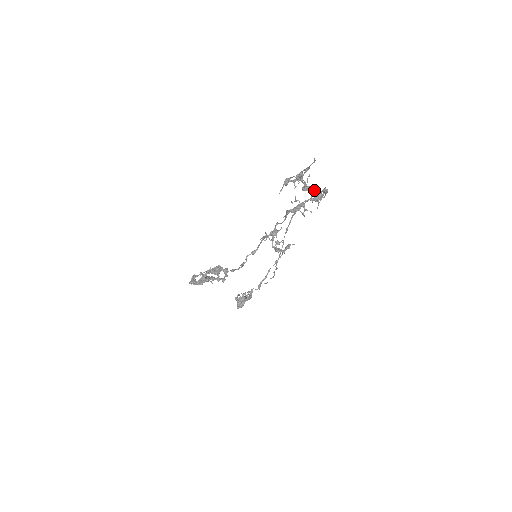
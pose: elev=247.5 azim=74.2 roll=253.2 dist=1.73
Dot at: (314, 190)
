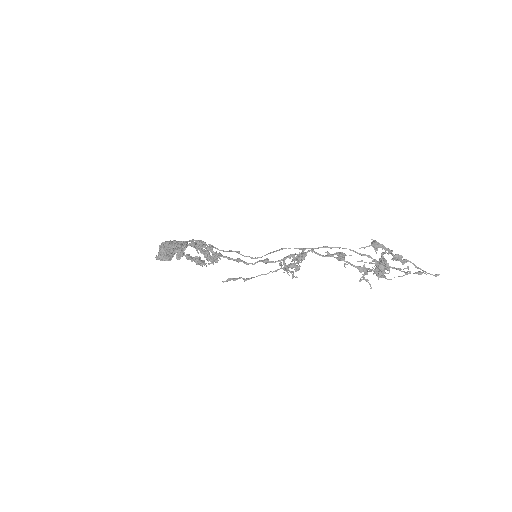
Dot at: occluded
